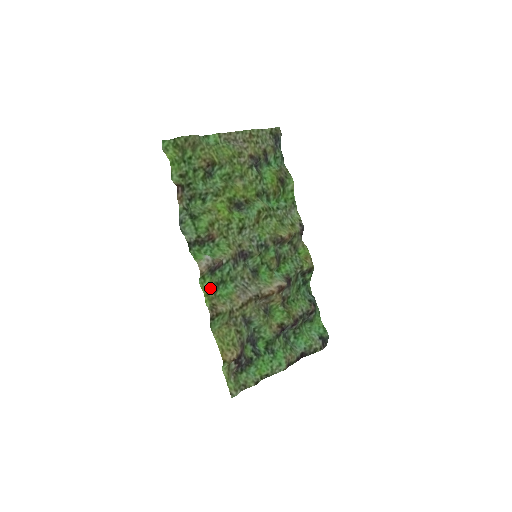
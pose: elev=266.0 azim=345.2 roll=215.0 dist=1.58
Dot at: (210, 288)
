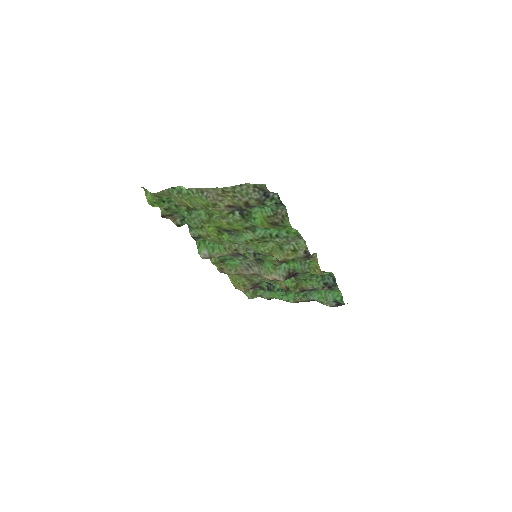
Dot at: (217, 261)
